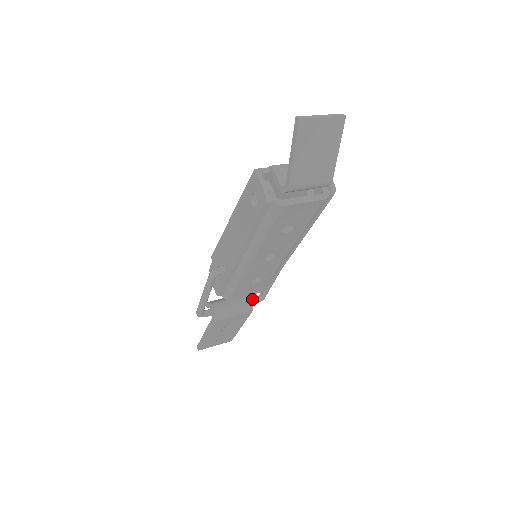
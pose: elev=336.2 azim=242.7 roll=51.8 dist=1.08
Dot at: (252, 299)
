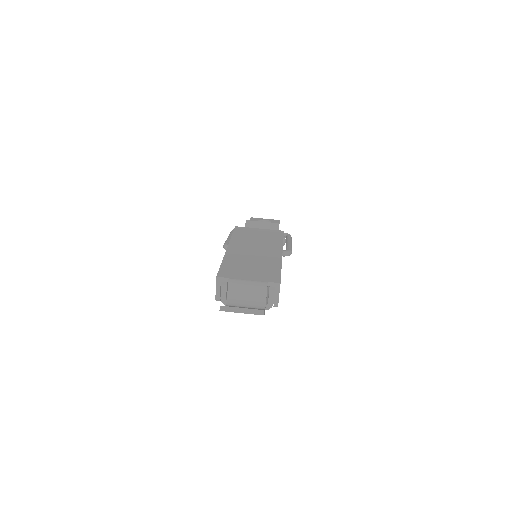
Dot at: occluded
